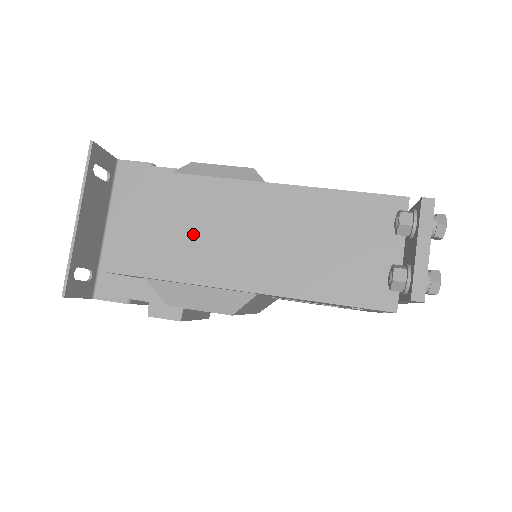
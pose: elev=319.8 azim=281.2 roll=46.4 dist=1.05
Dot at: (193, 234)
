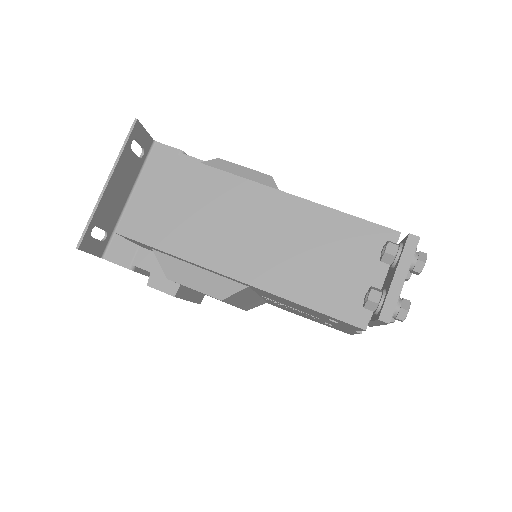
Dot at: (205, 220)
